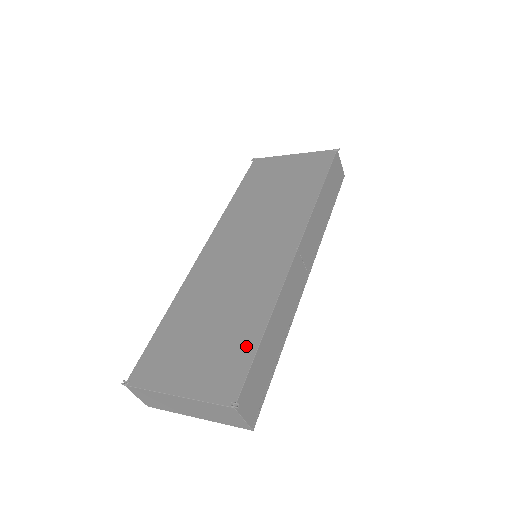
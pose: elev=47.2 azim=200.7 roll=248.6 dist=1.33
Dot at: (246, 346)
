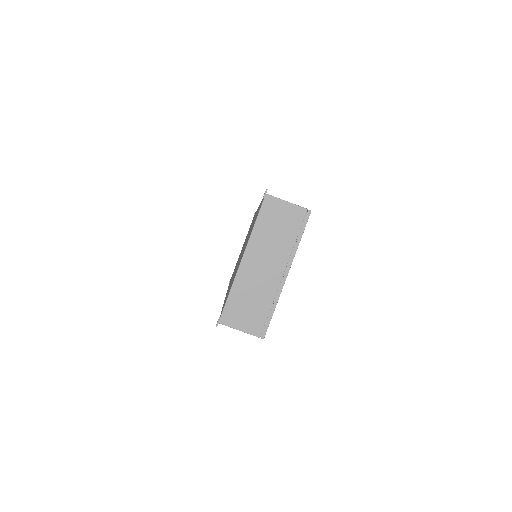
Dot at: (258, 210)
